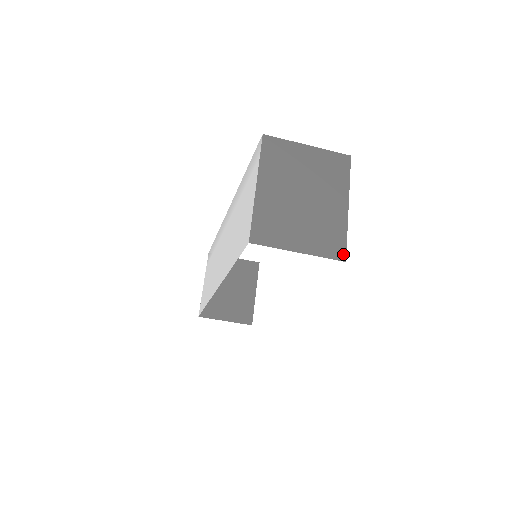
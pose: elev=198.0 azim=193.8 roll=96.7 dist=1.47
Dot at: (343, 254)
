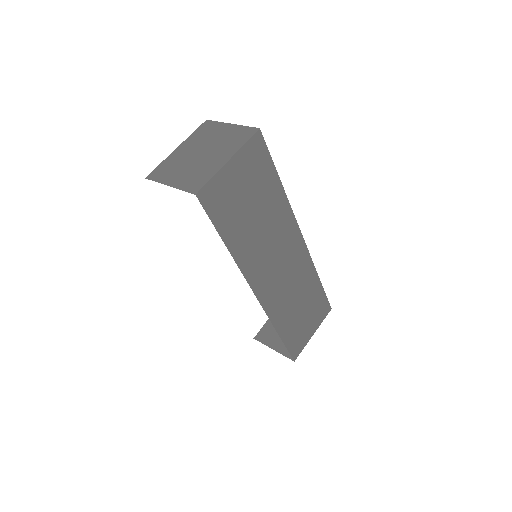
Dot at: (198, 190)
